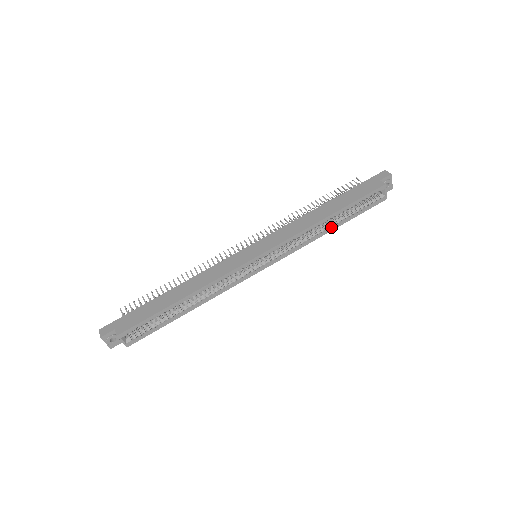
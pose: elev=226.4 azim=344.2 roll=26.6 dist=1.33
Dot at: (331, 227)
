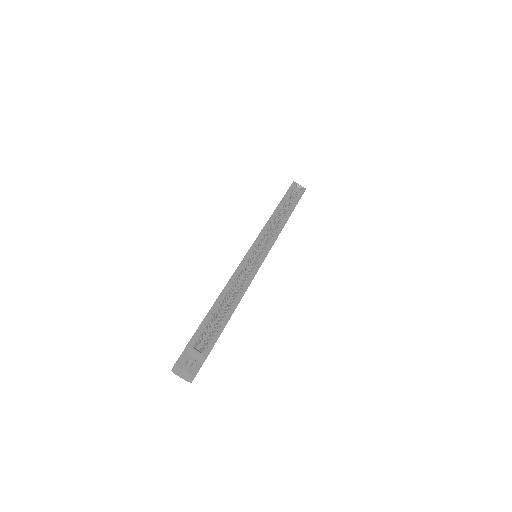
Dot at: (287, 214)
